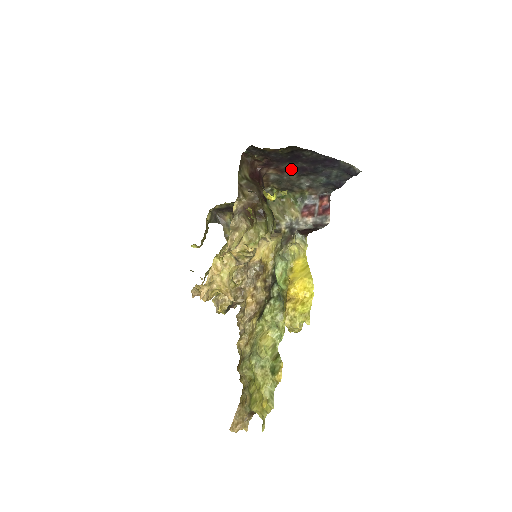
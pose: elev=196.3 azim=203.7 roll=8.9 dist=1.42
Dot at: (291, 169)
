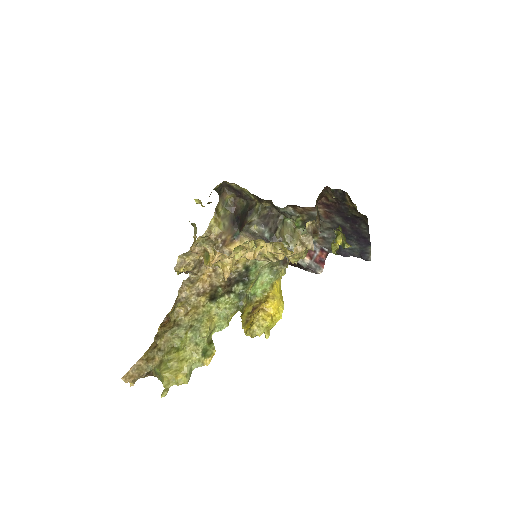
Dot at: (336, 222)
